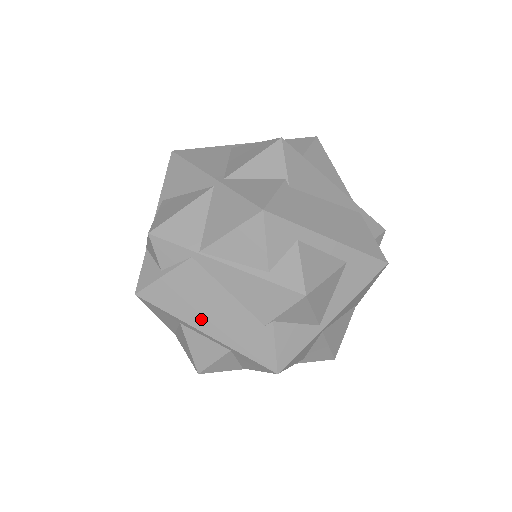
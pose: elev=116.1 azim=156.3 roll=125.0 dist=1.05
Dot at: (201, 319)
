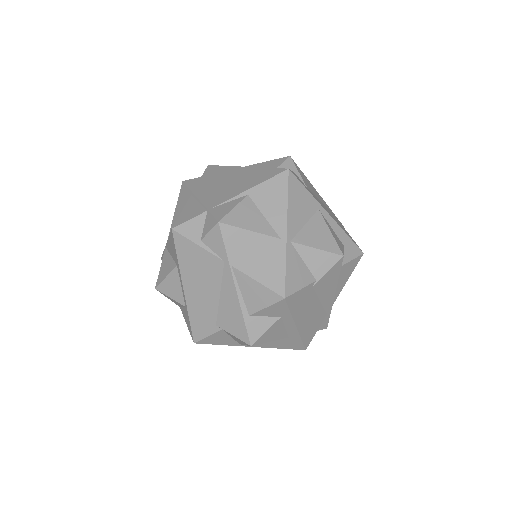
Dot at: (190, 283)
